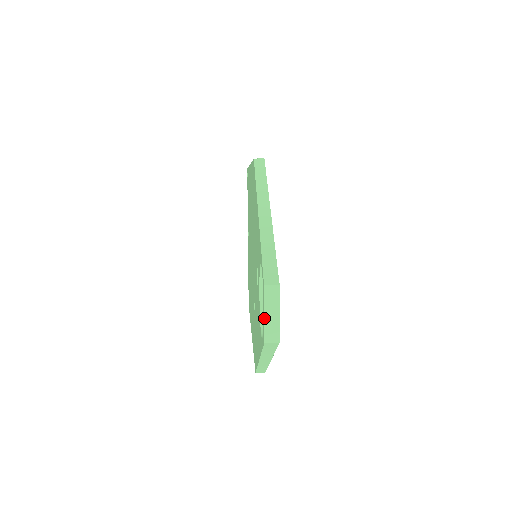
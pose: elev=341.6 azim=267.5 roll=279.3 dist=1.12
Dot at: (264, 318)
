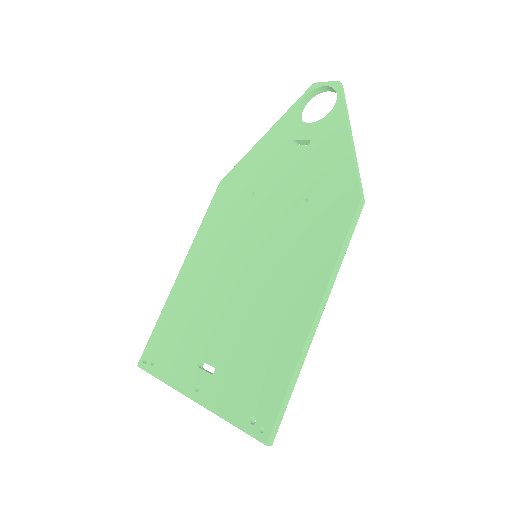
Dot at: (328, 82)
